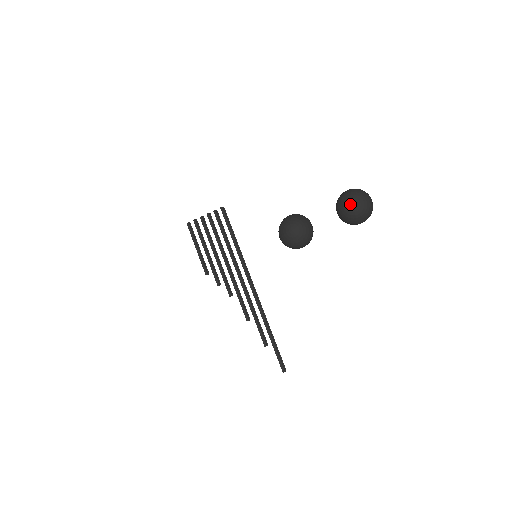
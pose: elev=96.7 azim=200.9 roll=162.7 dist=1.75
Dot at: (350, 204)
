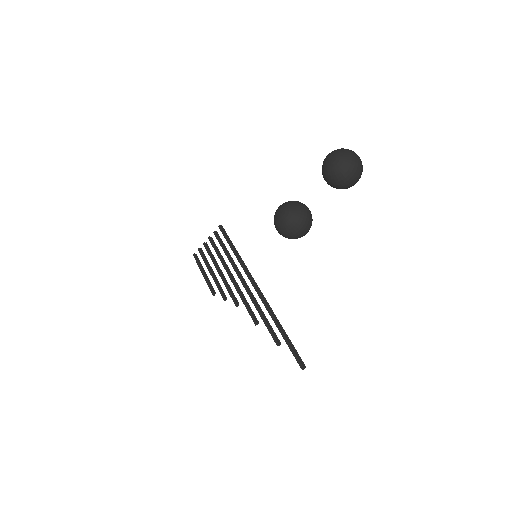
Dot at: (329, 161)
